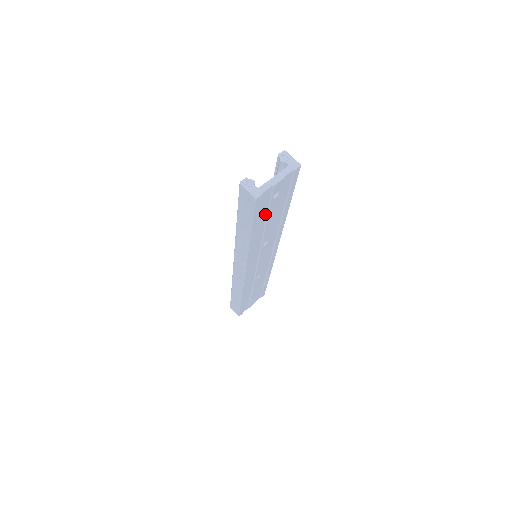
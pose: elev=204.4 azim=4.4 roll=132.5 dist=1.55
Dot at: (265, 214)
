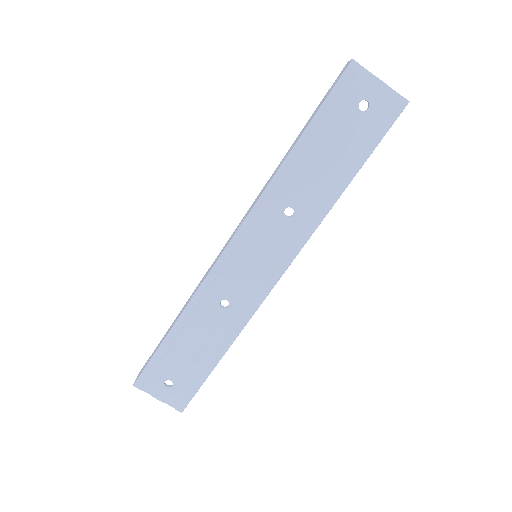
Dot at: (334, 128)
